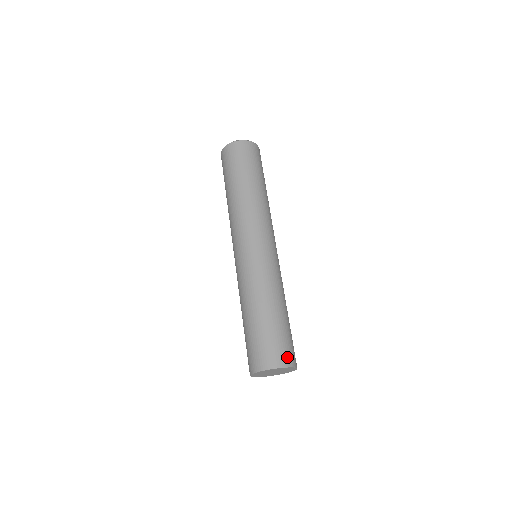
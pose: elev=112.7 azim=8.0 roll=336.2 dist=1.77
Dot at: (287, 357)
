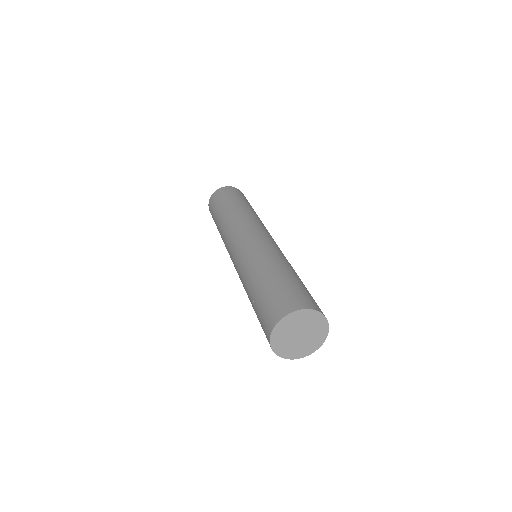
Dot at: occluded
